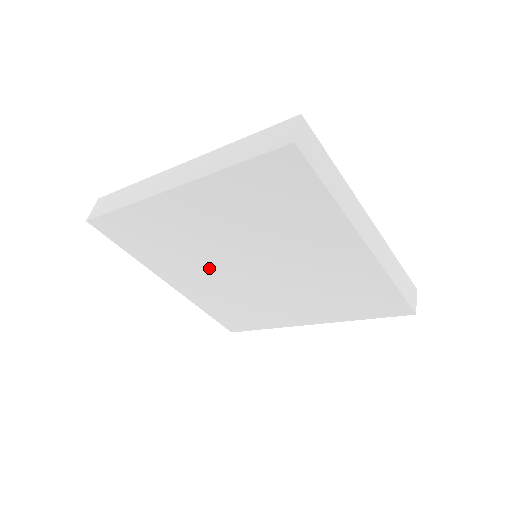
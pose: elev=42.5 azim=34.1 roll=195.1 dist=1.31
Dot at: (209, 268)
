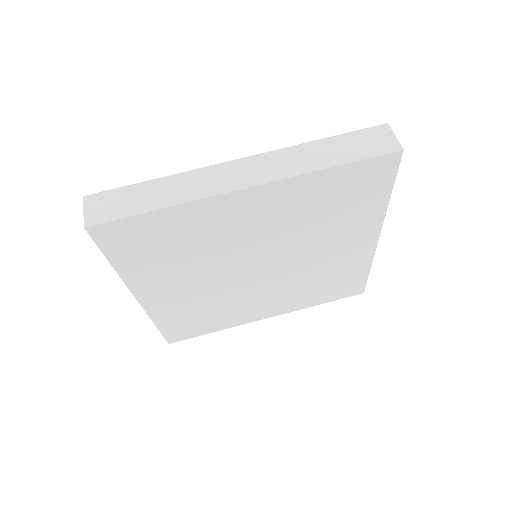
Dot at: (209, 274)
